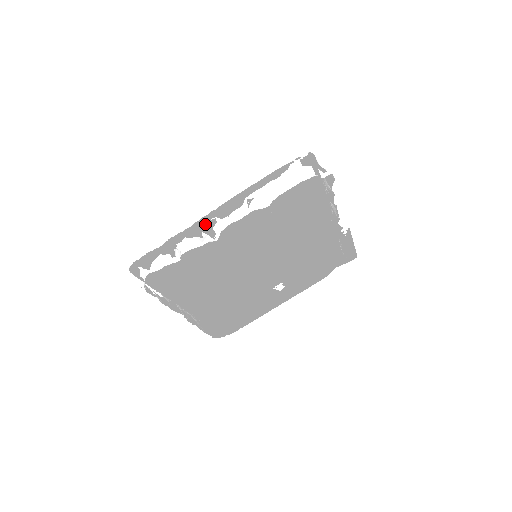
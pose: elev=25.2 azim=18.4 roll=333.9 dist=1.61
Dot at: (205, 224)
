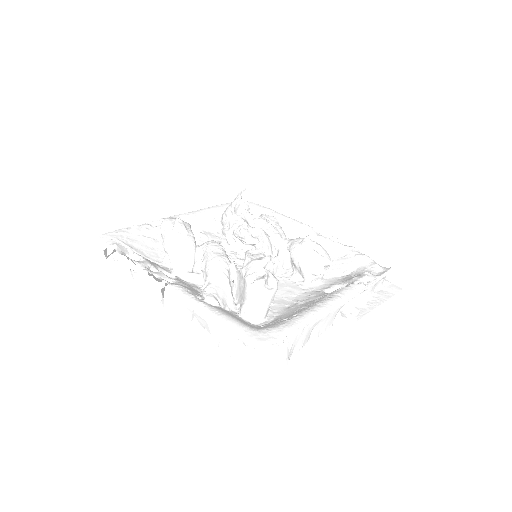
Dot at: (160, 271)
